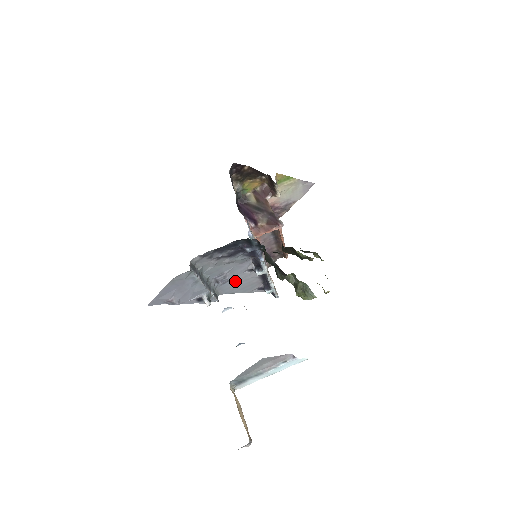
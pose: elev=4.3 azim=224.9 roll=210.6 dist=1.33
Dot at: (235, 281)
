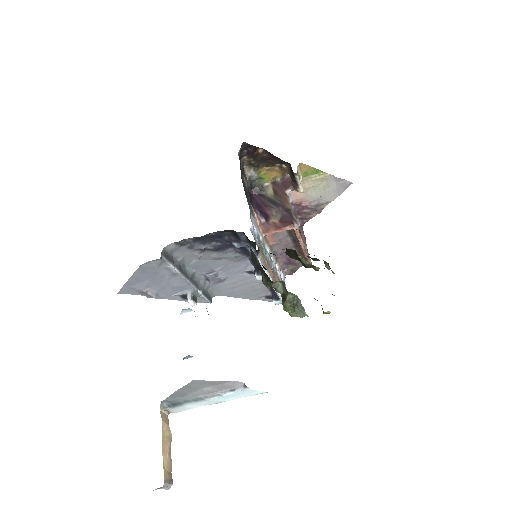
Dot at: (232, 283)
